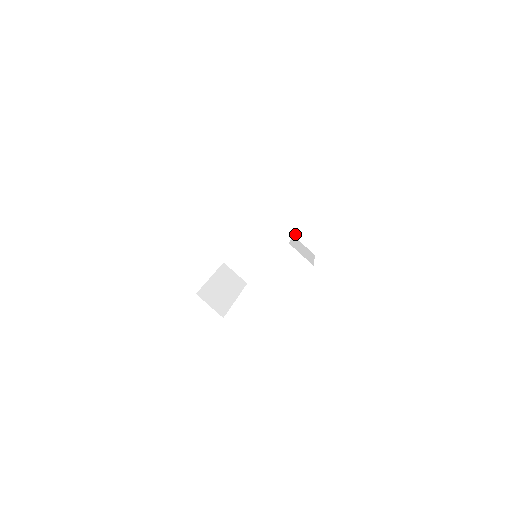
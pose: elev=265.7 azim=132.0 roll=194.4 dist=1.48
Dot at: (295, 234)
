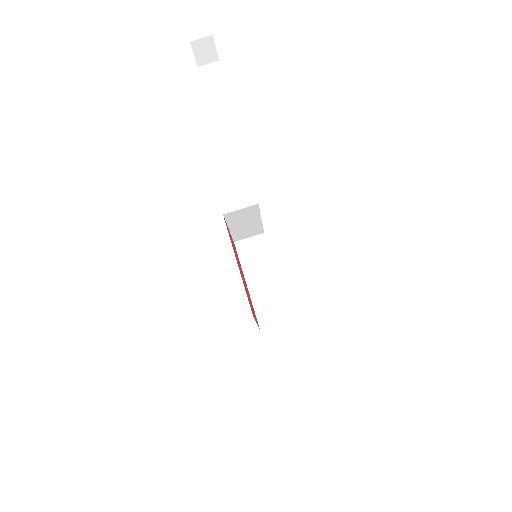
Dot at: (204, 83)
